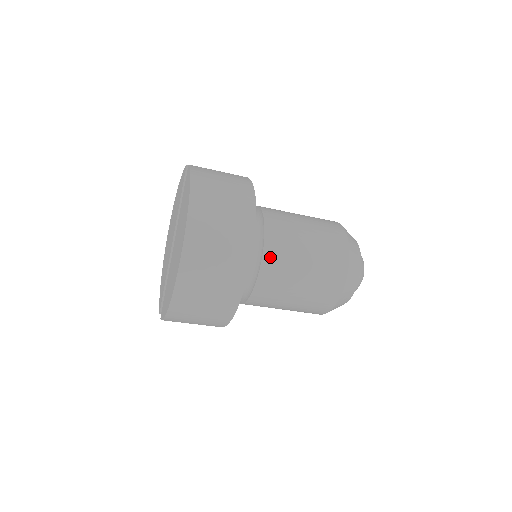
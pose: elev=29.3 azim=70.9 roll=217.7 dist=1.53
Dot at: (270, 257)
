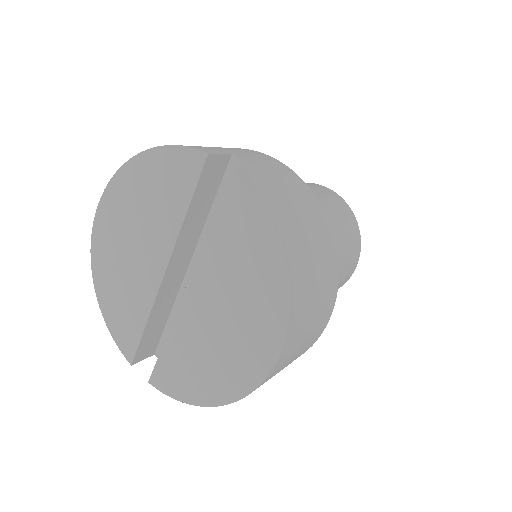
Dot at: occluded
